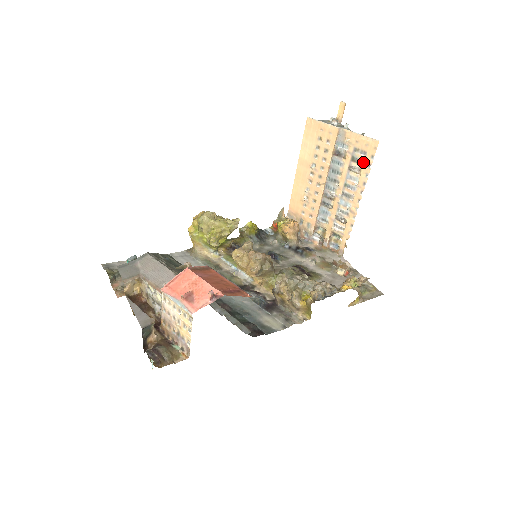
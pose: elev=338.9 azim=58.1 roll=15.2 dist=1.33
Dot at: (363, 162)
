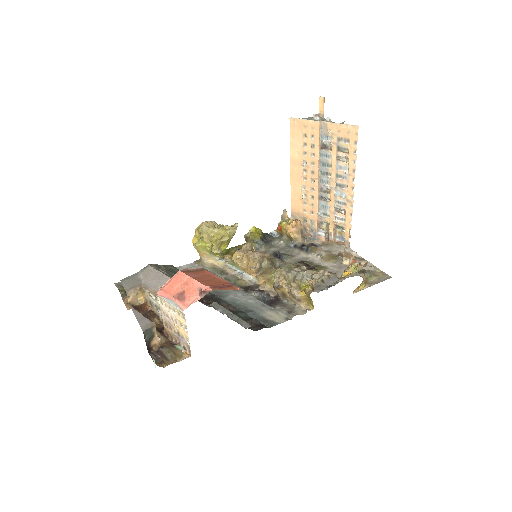
Dot at: (348, 150)
